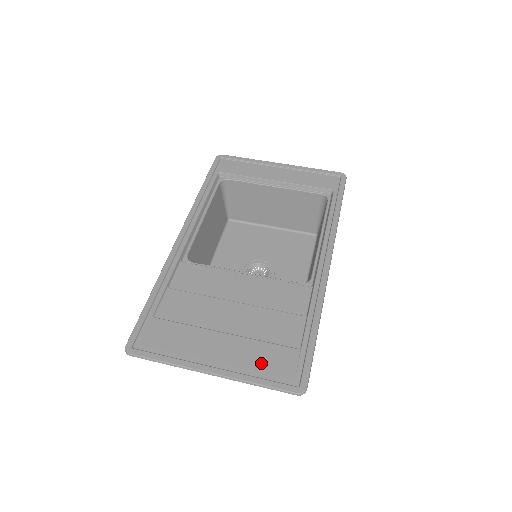
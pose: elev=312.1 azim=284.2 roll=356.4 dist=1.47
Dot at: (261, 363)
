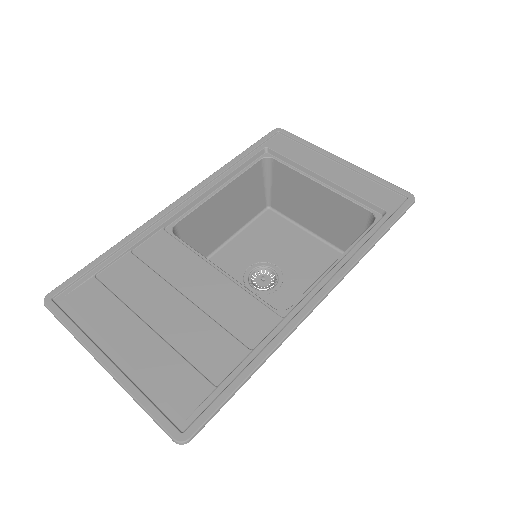
Dot at: (162, 381)
